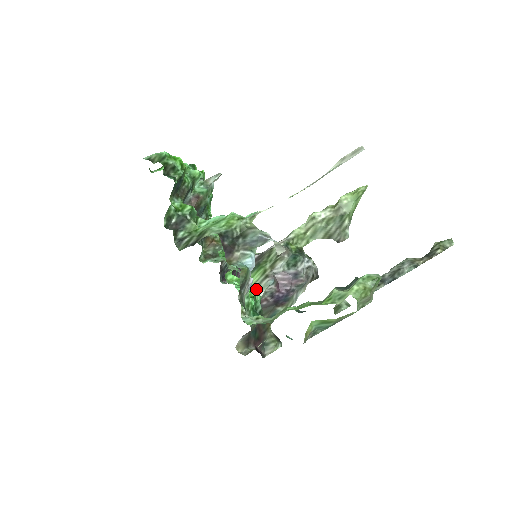
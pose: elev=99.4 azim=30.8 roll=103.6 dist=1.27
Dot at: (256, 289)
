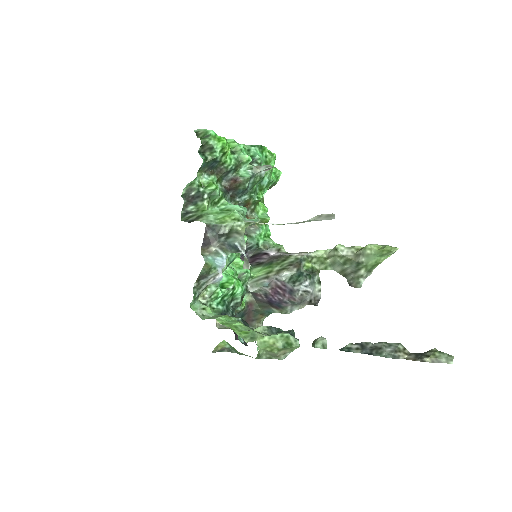
Dot at: (254, 282)
